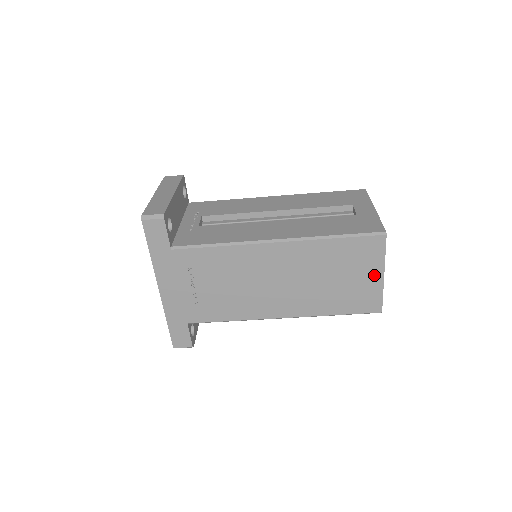
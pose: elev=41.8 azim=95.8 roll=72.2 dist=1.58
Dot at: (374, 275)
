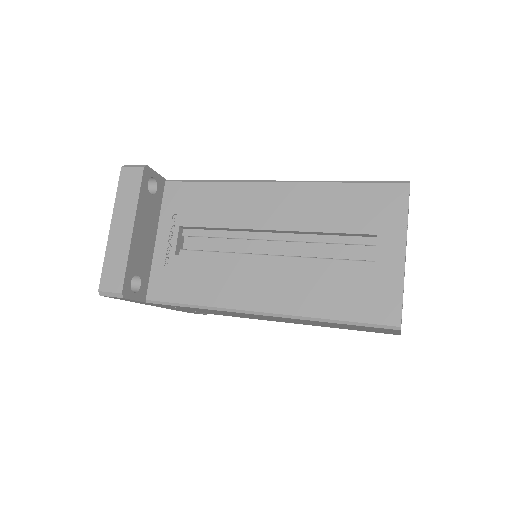
Dot at: (388, 331)
